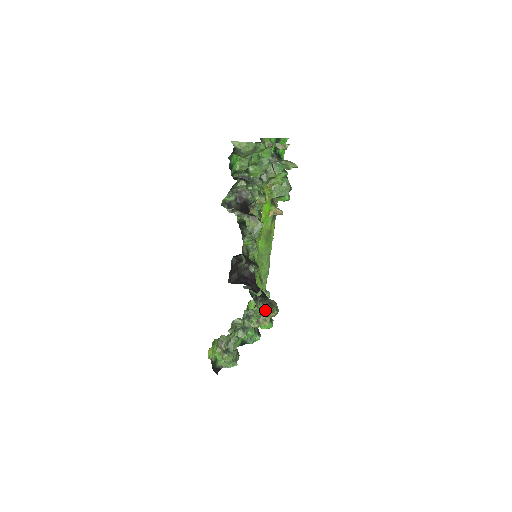
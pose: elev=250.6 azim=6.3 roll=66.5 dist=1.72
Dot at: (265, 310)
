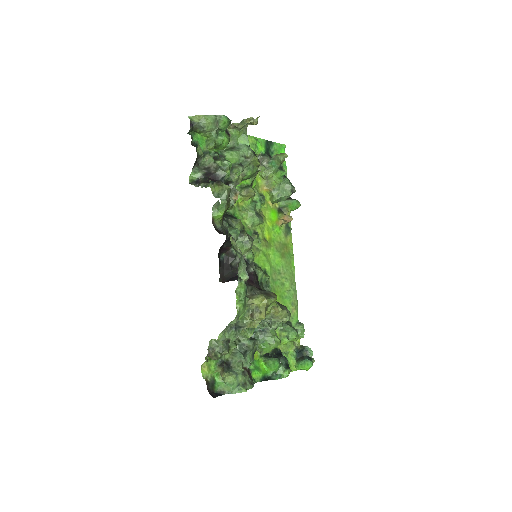
Dot at: (256, 297)
